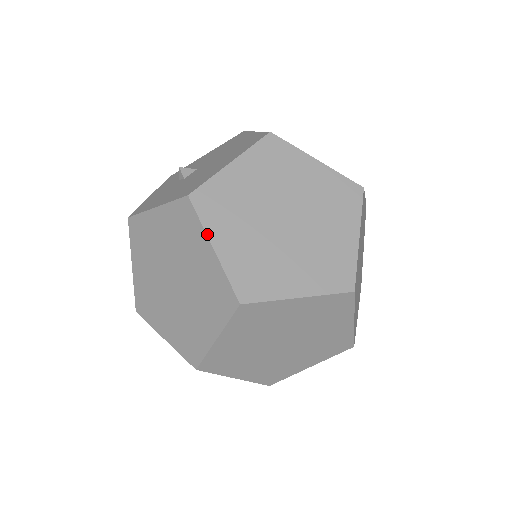
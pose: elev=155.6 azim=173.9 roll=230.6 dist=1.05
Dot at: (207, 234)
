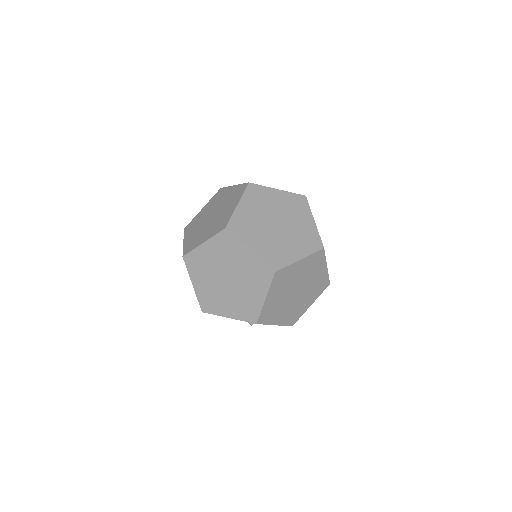
Dot at: (241, 198)
